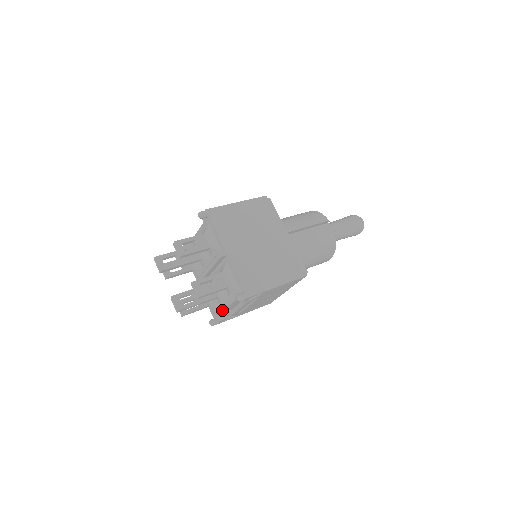
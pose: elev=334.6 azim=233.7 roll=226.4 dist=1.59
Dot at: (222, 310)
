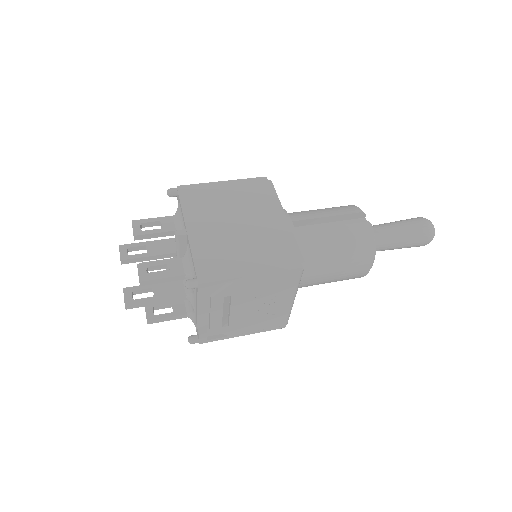
Dot at: (196, 318)
